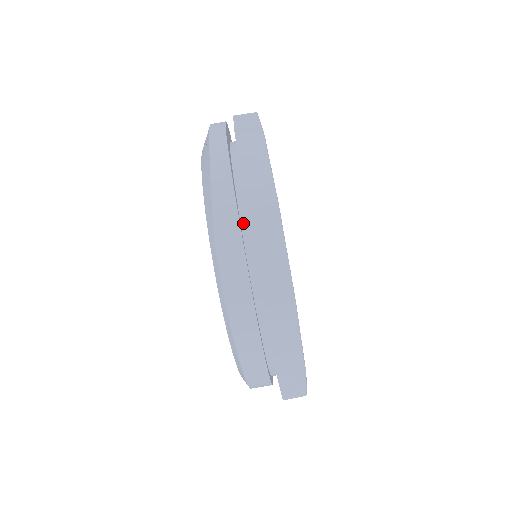
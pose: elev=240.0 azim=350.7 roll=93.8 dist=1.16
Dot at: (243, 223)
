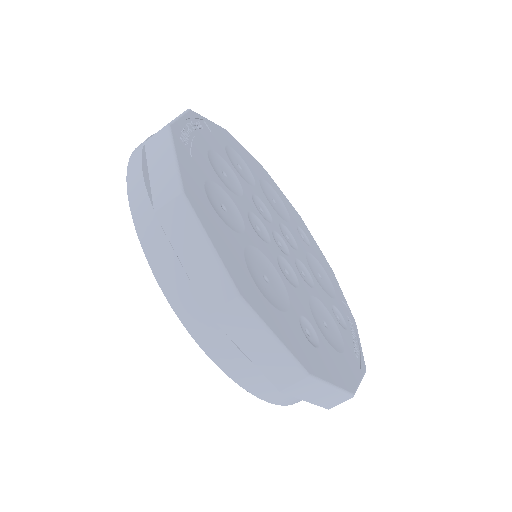
Dot at: occluded
